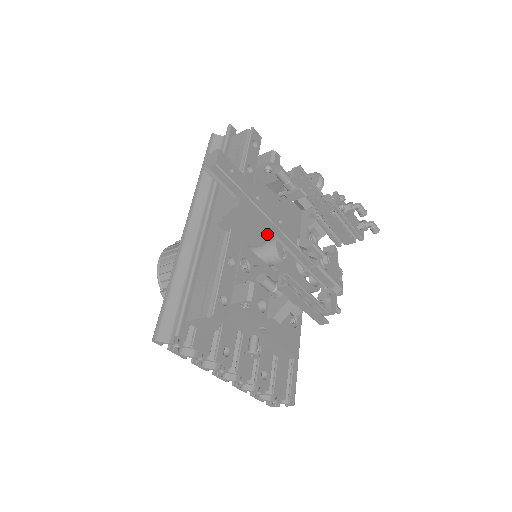
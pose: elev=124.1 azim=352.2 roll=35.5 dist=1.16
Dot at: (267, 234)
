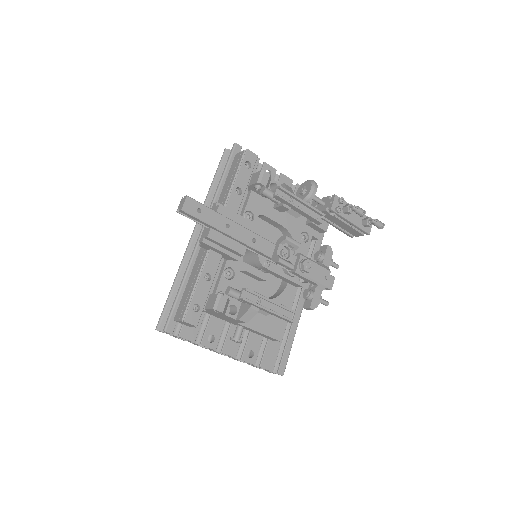
Dot at: (240, 252)
